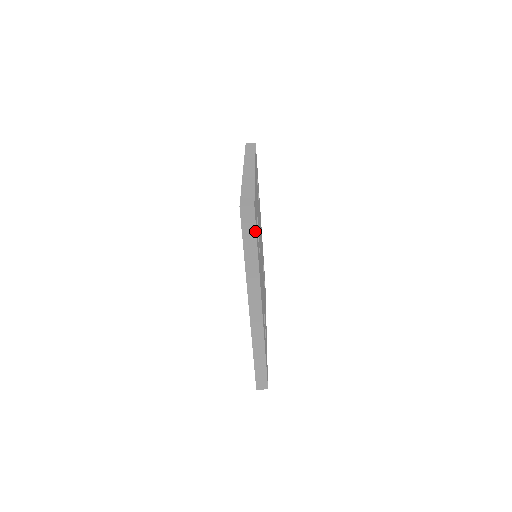
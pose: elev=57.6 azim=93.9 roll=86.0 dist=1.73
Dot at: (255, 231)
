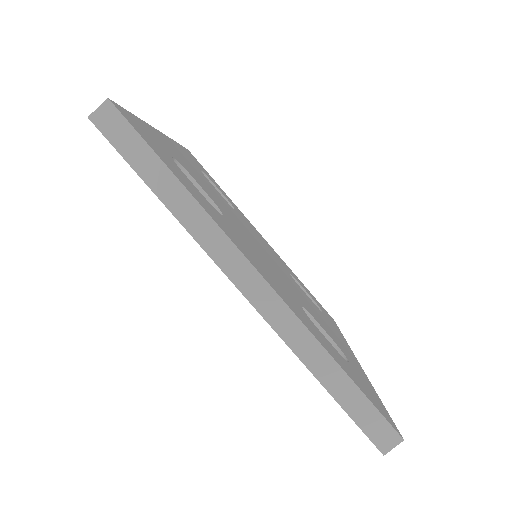
Dot at: (143, 142)
